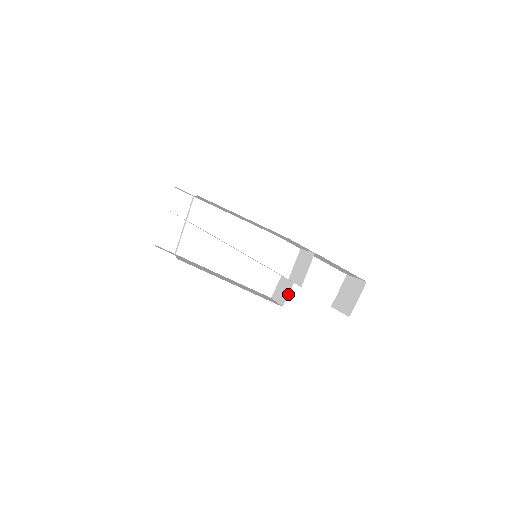
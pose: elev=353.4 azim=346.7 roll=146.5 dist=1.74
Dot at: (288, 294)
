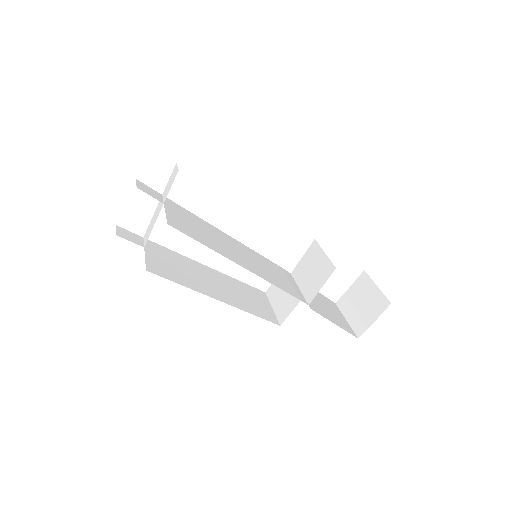
Dot at: (290, 312)
